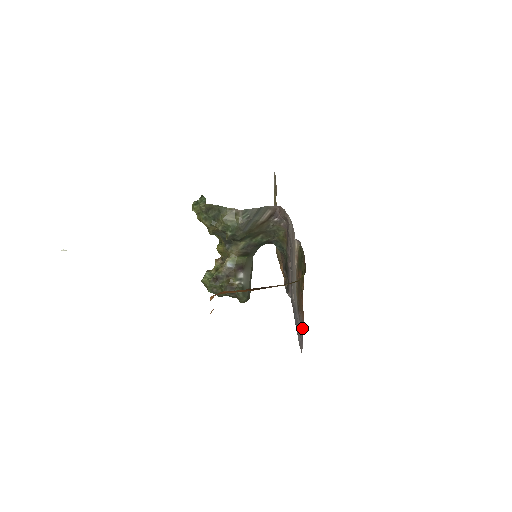
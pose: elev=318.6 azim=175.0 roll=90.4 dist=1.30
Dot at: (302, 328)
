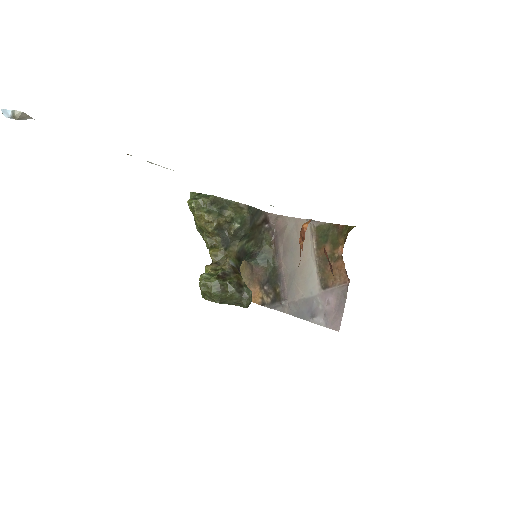
Dot at: (339, 297)
